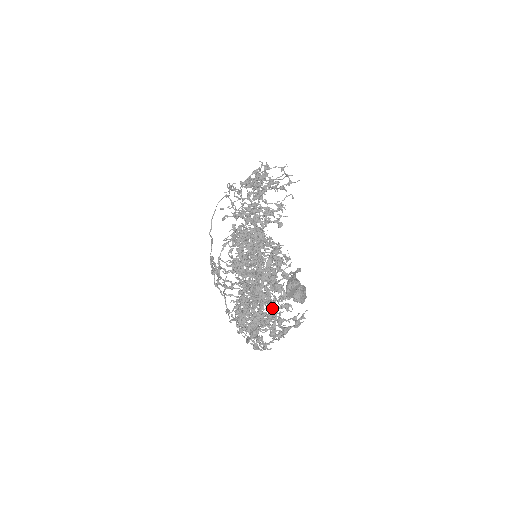
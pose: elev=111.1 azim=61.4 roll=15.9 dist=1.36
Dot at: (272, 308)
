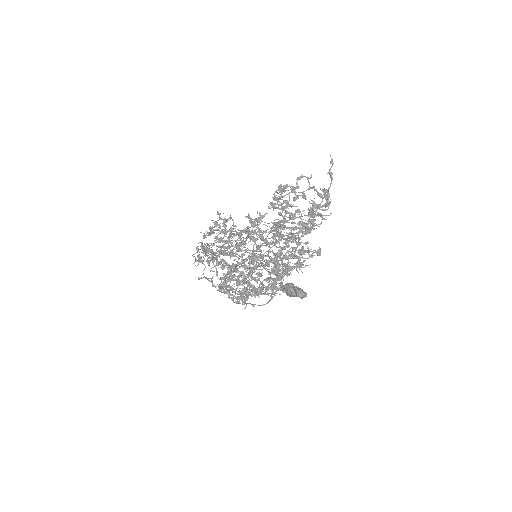
Dot at: (309, 186)
